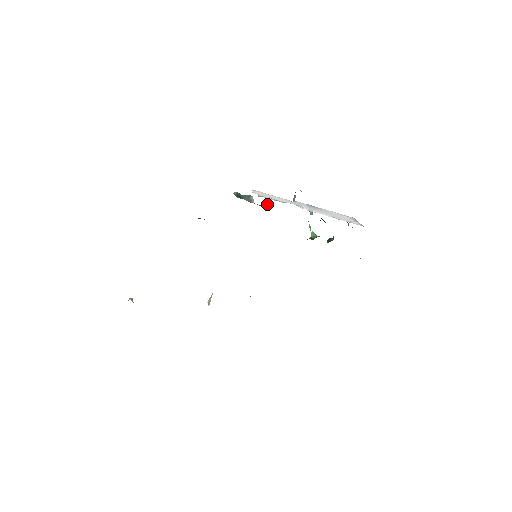
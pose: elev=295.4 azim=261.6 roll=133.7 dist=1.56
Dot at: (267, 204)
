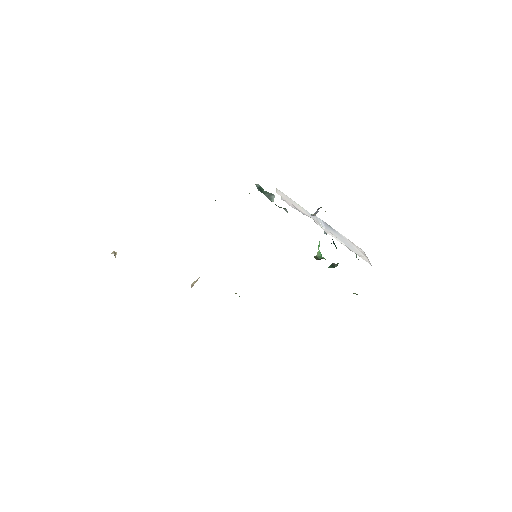
Dot at: occluded
